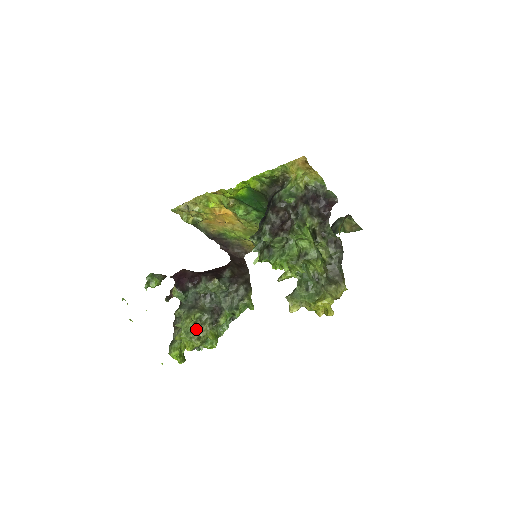
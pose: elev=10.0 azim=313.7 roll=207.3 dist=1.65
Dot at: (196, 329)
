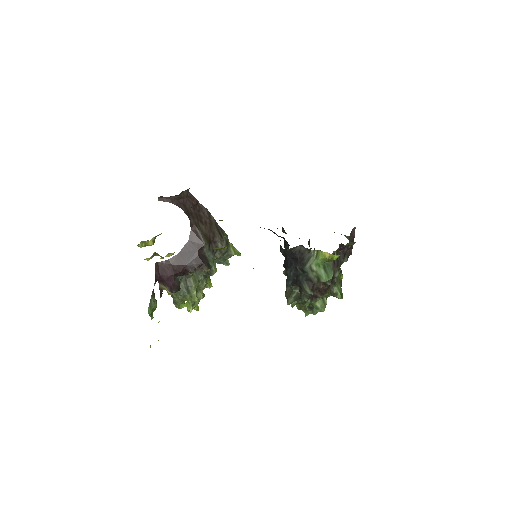
Dot at: (197, 292)
